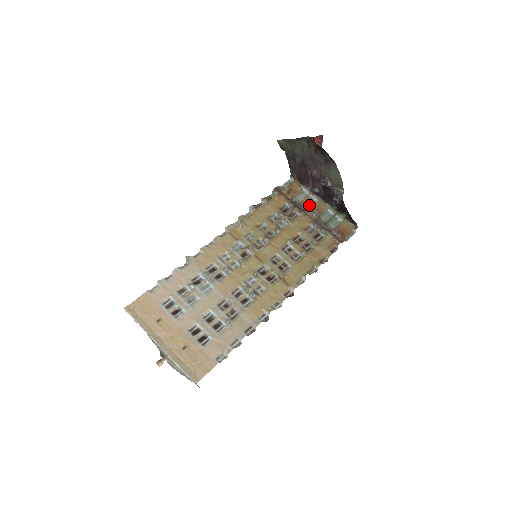
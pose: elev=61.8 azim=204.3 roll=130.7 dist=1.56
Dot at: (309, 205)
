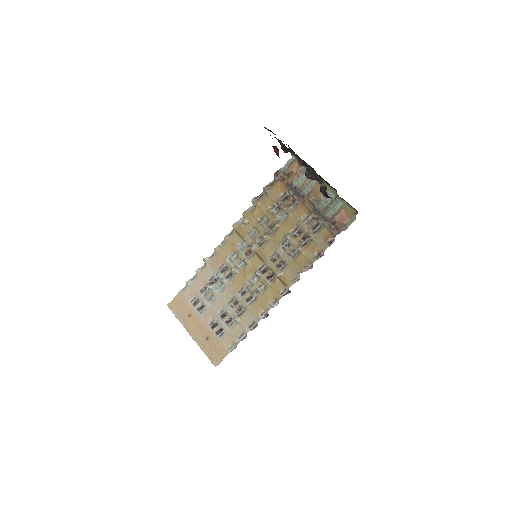
Dot at: (310, 188)
